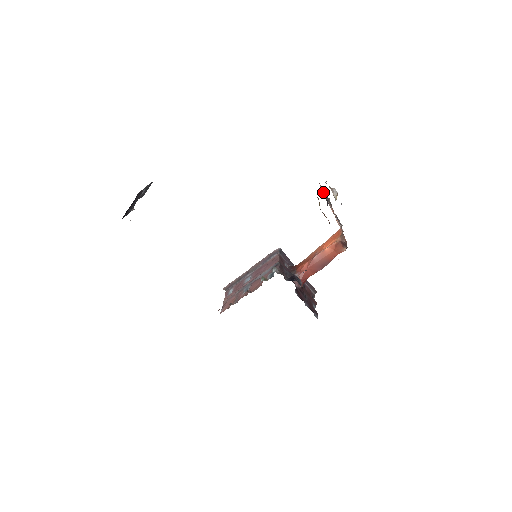
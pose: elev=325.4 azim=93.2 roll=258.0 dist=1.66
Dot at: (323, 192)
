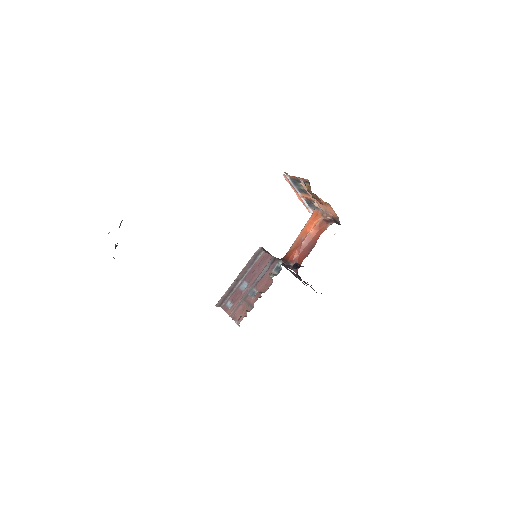
Dot at: (290, 181)
